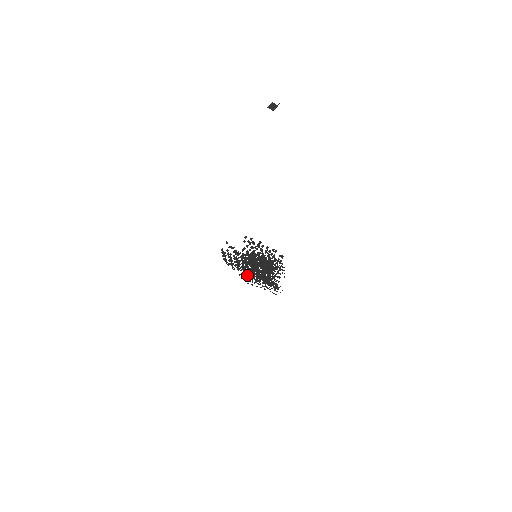
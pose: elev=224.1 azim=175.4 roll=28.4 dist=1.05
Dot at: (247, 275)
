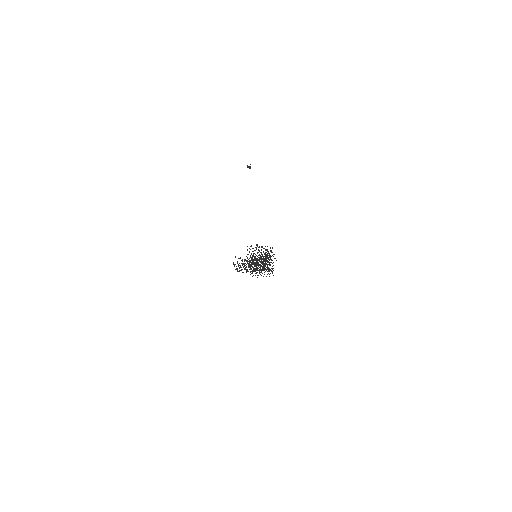
Dot at: occluded
